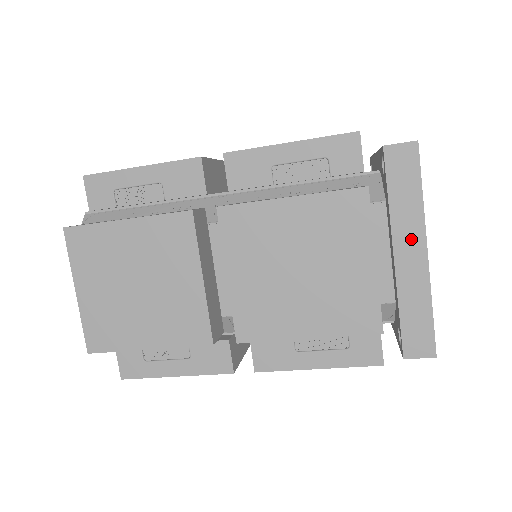
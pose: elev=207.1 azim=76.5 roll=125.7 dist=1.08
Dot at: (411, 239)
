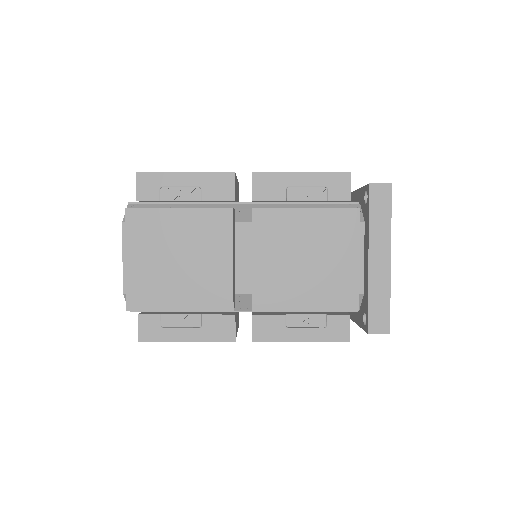
Dot at: (381, 249)
